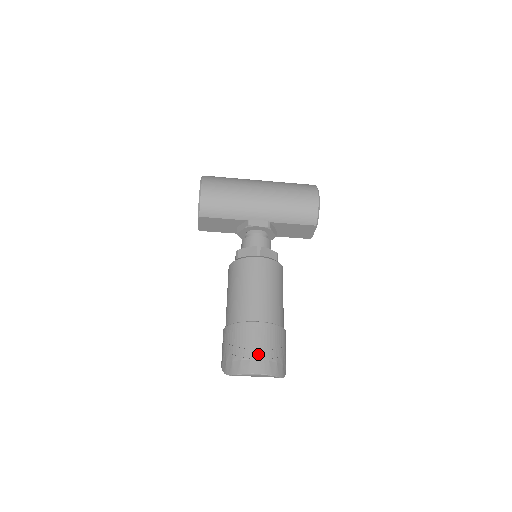
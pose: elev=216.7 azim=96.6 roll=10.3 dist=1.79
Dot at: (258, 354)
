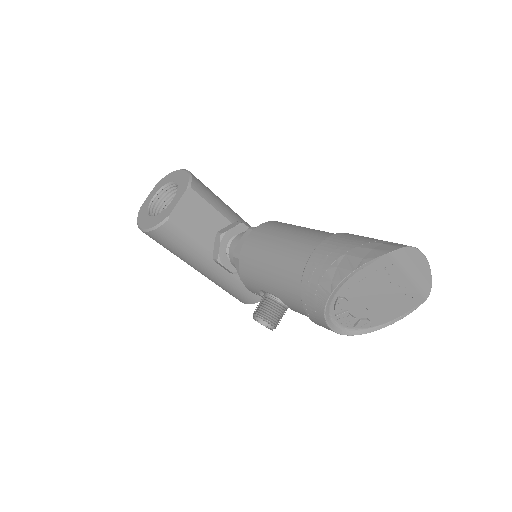
Dot at: occluded
